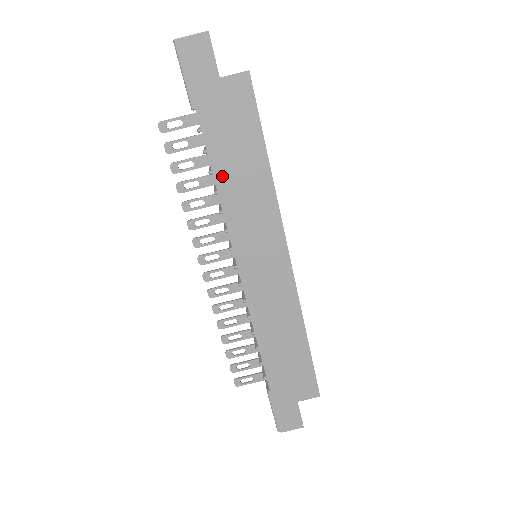
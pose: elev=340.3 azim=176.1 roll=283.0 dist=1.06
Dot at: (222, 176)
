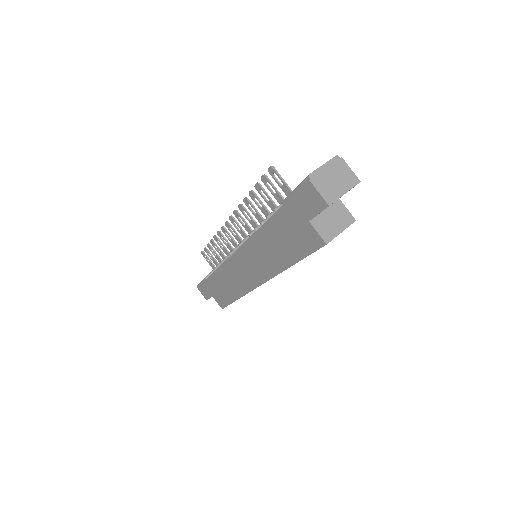
Dot at: (264, 234)
